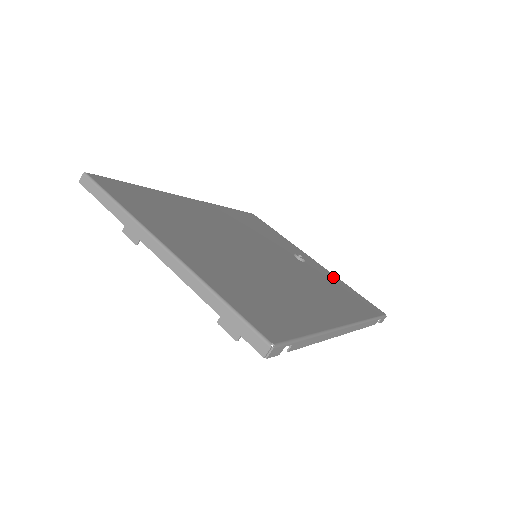
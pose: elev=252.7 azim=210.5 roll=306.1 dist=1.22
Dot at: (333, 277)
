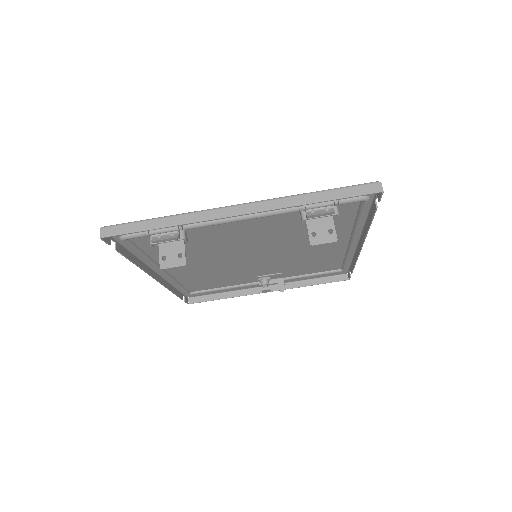
Dot at: occluded
